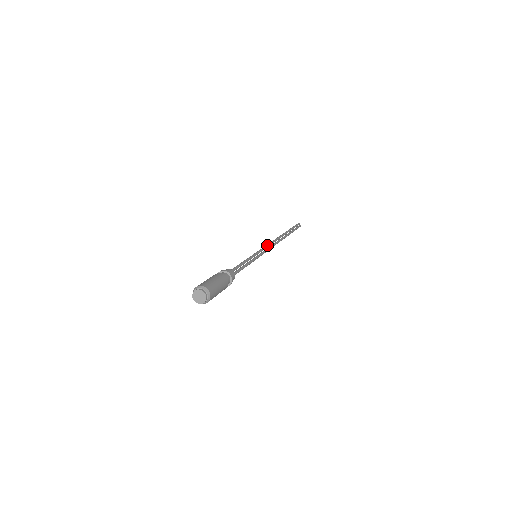
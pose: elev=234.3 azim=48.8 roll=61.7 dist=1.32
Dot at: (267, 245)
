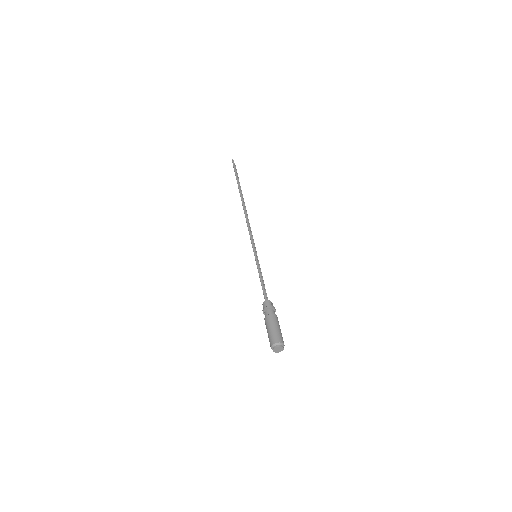
Dot at: (250, 232)
